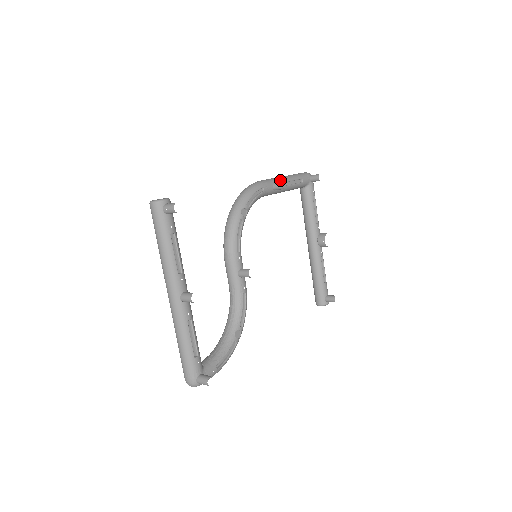
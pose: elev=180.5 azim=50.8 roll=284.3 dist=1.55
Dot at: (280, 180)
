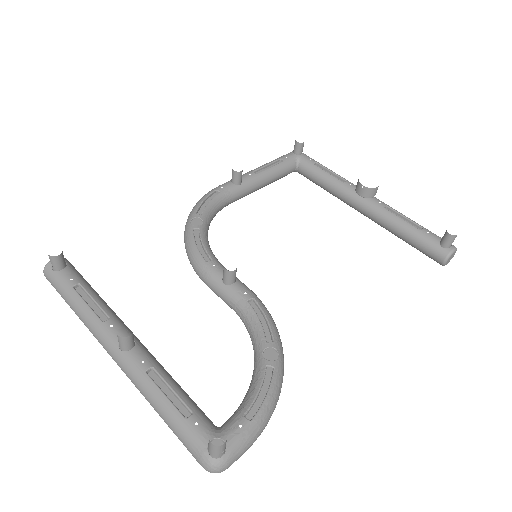
Dot at: (243, 174)
